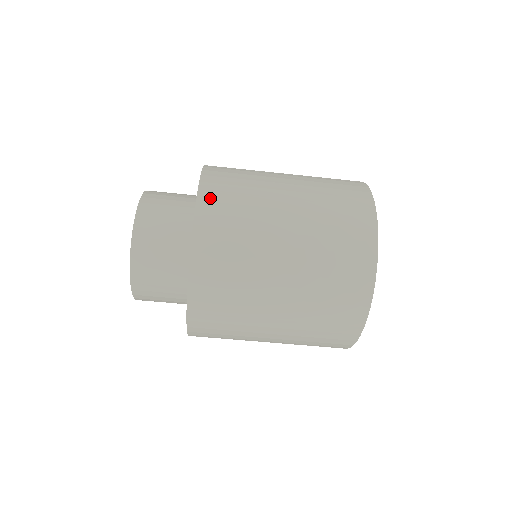
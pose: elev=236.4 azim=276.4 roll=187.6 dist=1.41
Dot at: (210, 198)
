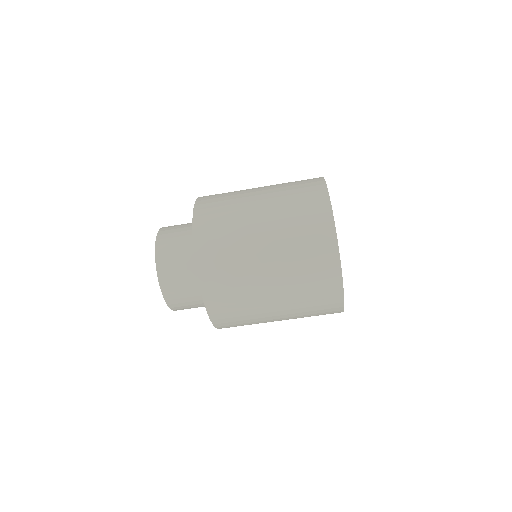
Dot at: (204, 202)
